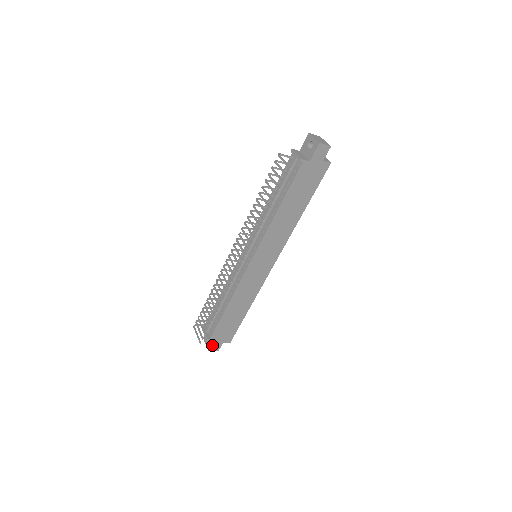
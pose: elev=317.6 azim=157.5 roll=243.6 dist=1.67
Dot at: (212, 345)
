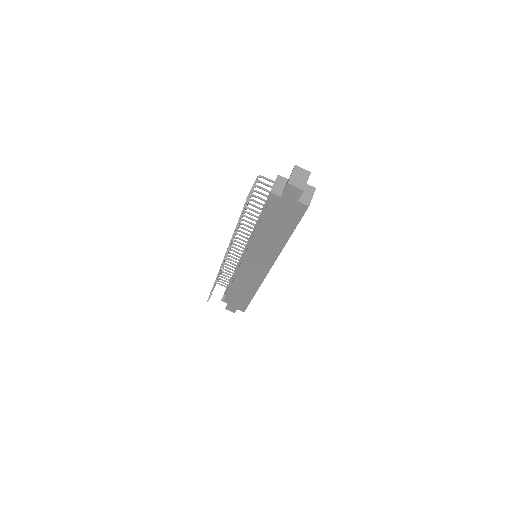
Dot at: (227, 306)
